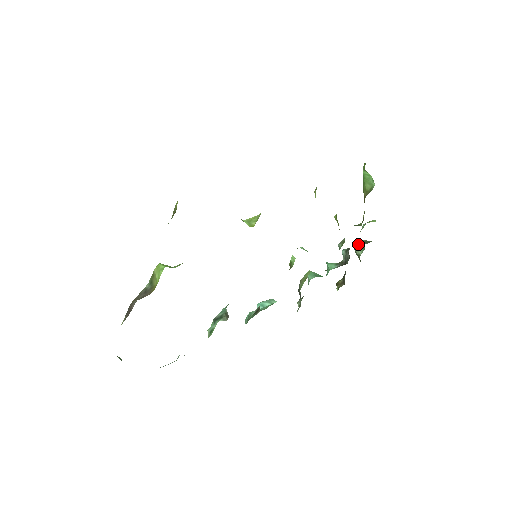
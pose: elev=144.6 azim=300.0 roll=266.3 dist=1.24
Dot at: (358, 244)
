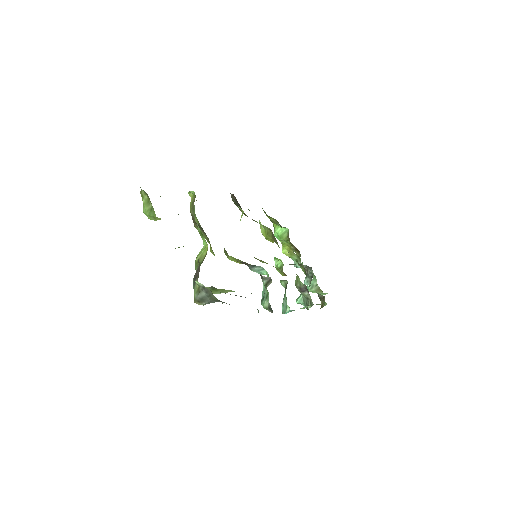
Dot at: (310, 284)
